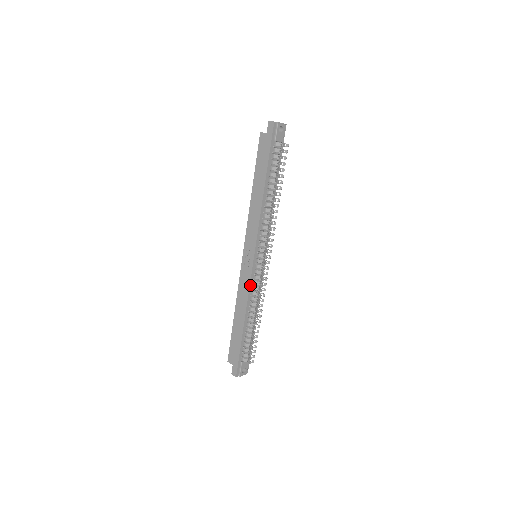
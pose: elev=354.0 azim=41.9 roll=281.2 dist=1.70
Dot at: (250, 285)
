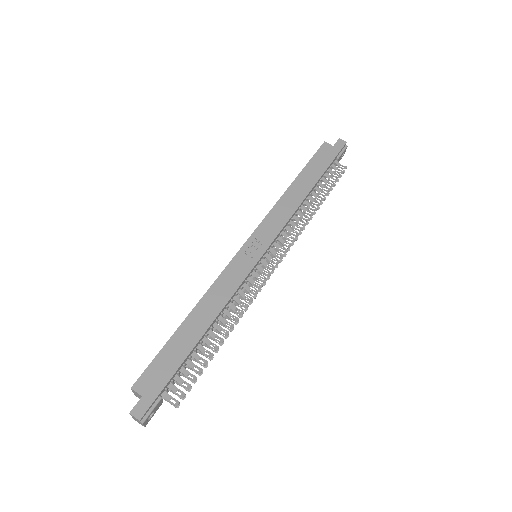
Dot at: (241, 284)
